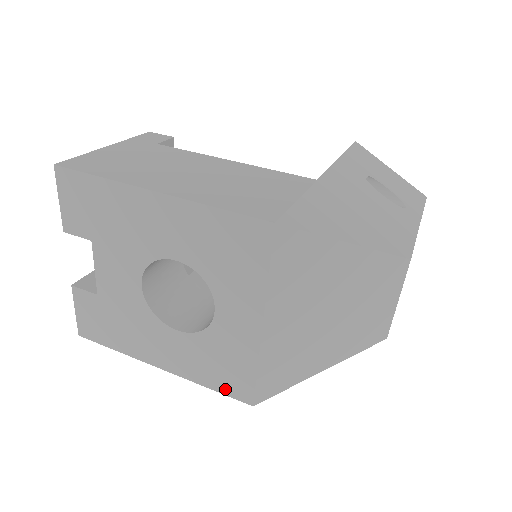
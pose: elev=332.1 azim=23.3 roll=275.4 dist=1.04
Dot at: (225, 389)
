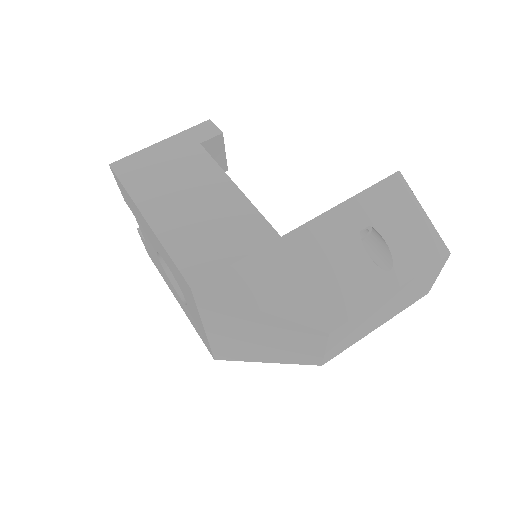
Dot at: (202, 340)
